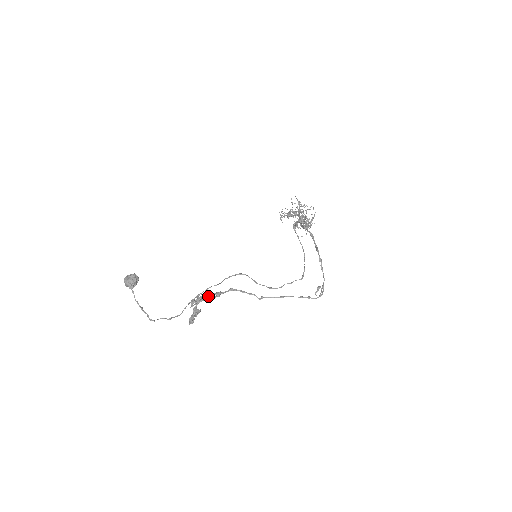
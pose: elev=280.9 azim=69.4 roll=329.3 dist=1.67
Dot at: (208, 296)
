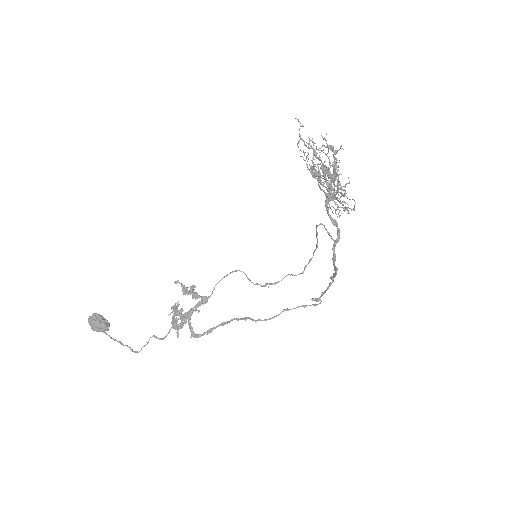
Dot at: (195, 310)
